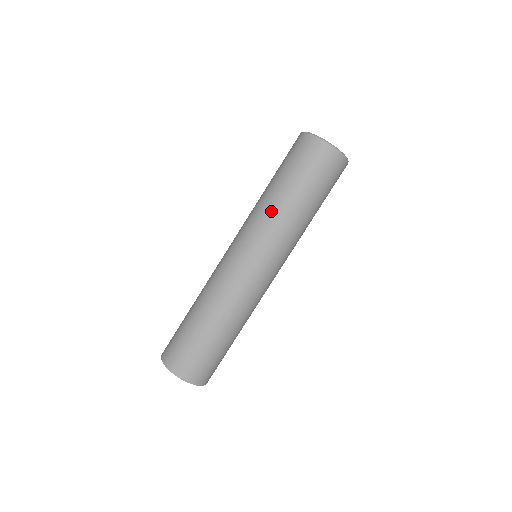
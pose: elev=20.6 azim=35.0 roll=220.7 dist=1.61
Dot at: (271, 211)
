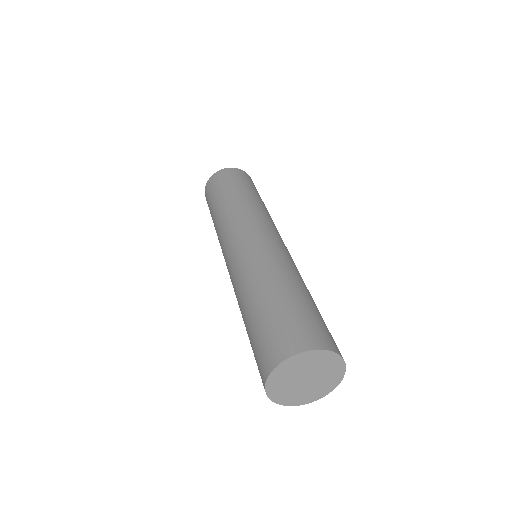
Dot at: (231, 209)
